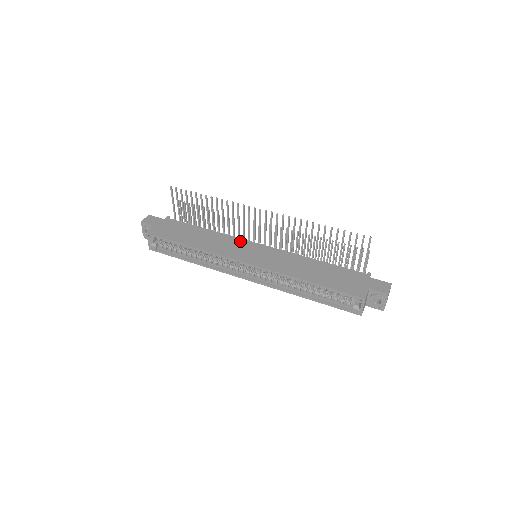
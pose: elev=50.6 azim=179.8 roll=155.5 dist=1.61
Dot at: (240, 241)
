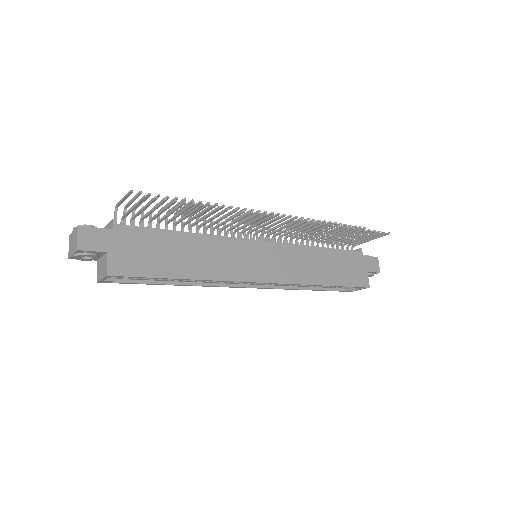
Dot at: (239, 244)
